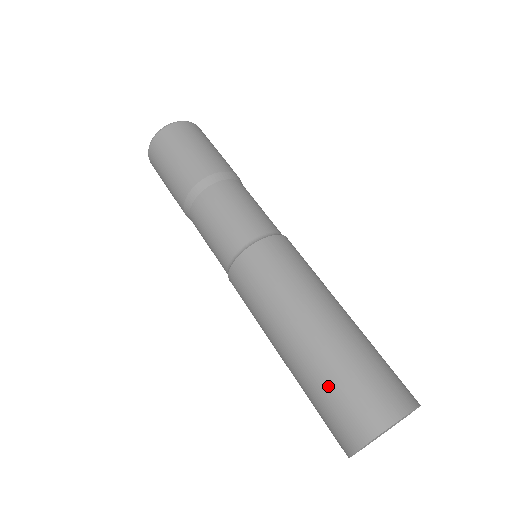
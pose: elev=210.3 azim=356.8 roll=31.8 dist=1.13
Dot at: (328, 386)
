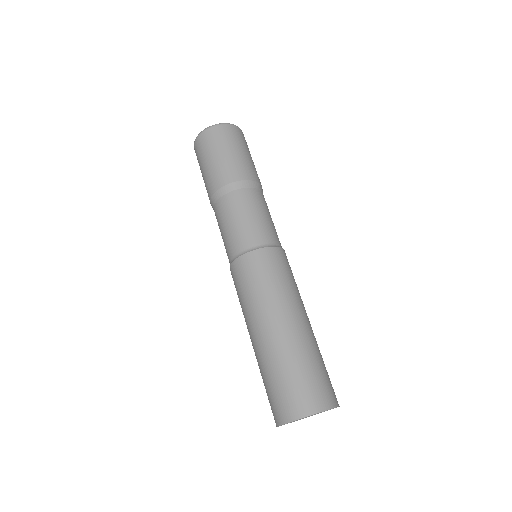
Dot at: (267, 378)
